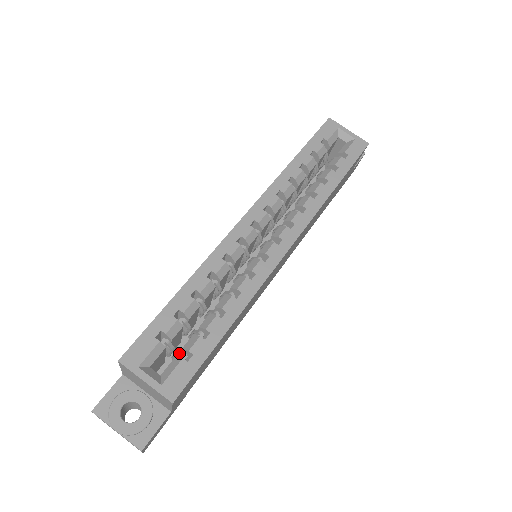
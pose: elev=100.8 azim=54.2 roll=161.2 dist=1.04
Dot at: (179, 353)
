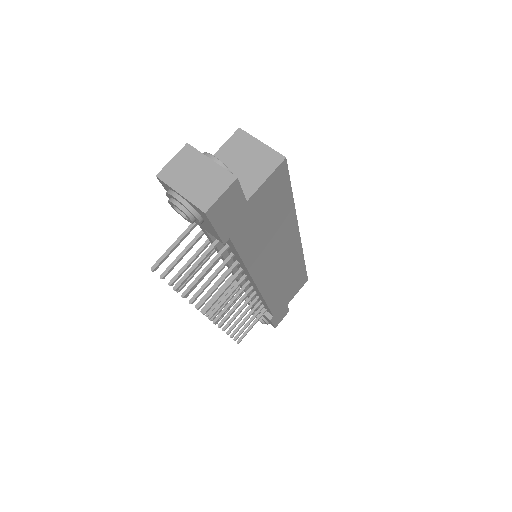
Dot at: occluded
